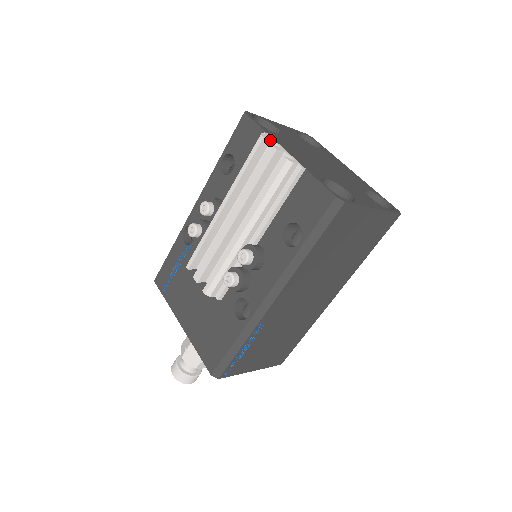
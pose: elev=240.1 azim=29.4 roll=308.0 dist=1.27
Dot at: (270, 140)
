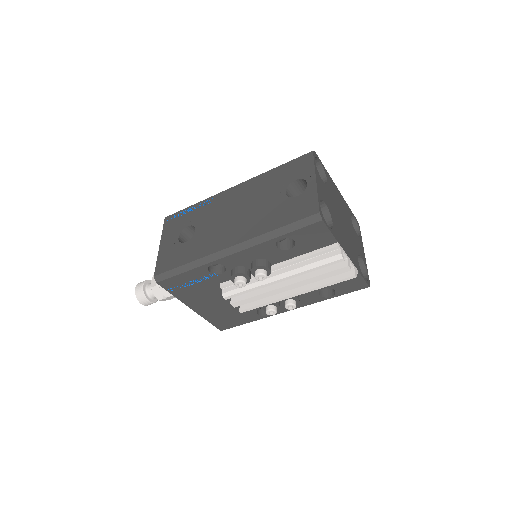
Dot at: (342, 252)
